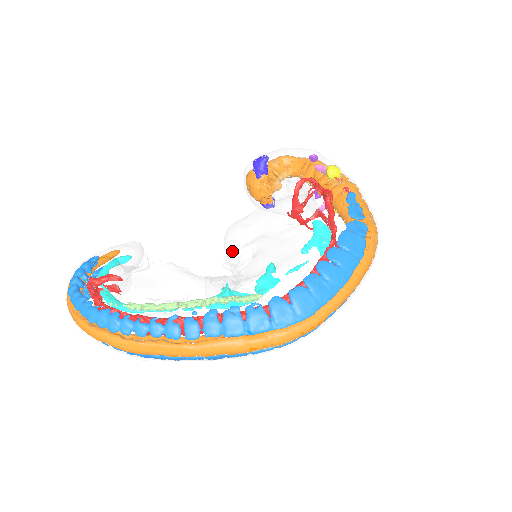
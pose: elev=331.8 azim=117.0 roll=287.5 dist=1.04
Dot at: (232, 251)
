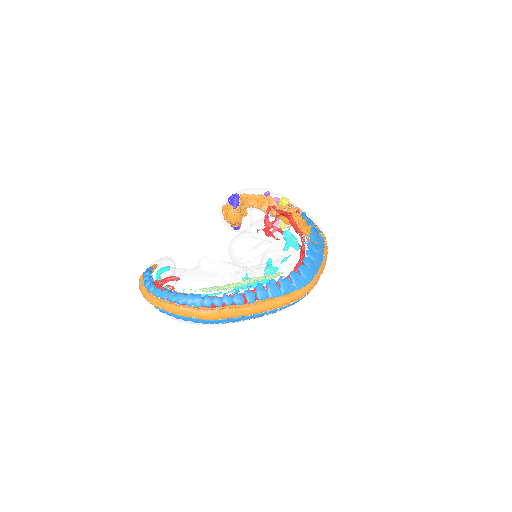
Dot at: (245, 253)
